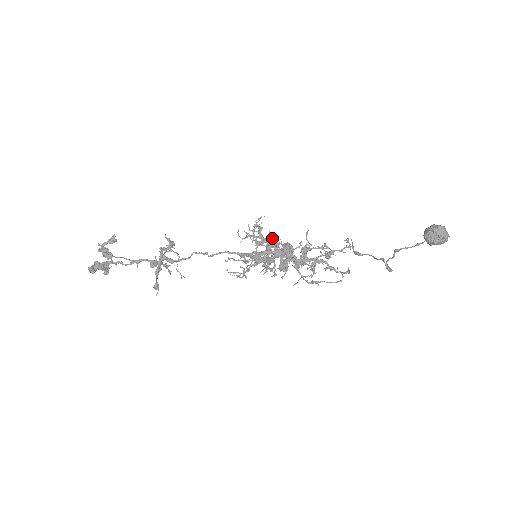
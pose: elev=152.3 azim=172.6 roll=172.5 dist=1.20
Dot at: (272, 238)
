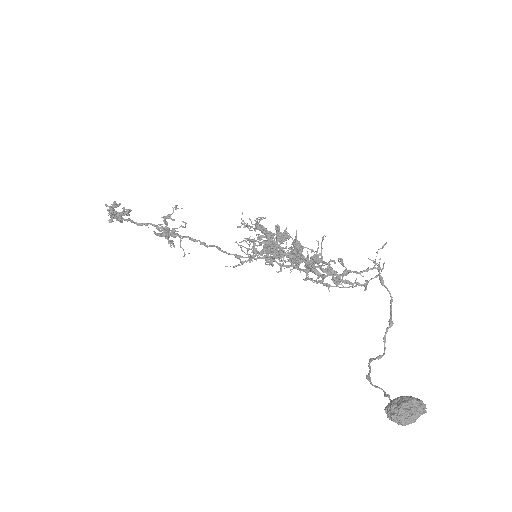
Dot at: (279, 234)
